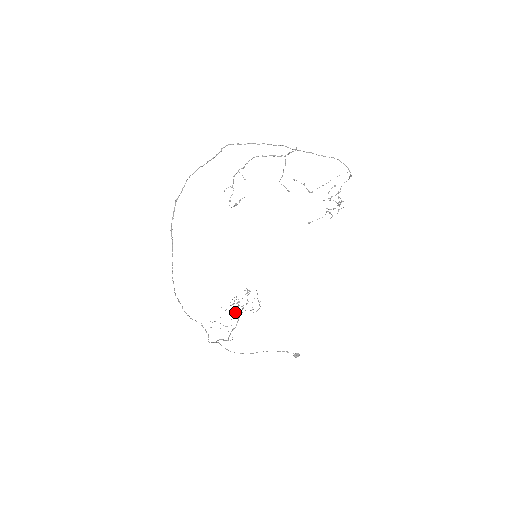
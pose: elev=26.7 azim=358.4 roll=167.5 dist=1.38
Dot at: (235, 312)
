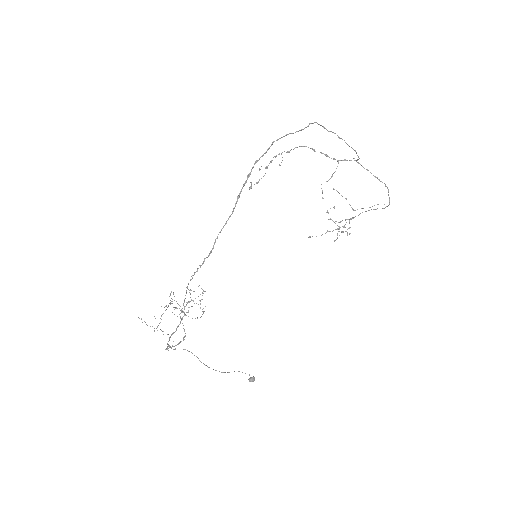
Dot at: (172, 312)
